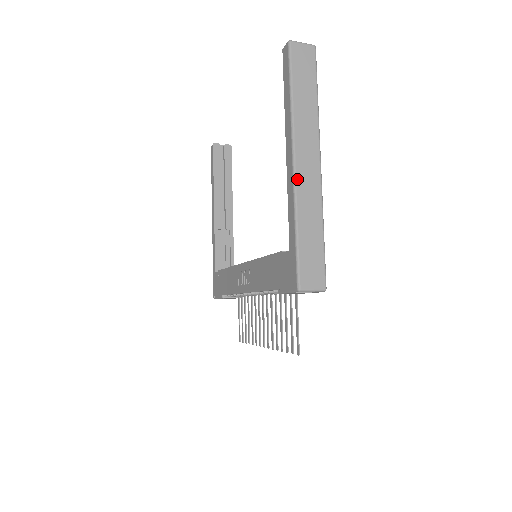
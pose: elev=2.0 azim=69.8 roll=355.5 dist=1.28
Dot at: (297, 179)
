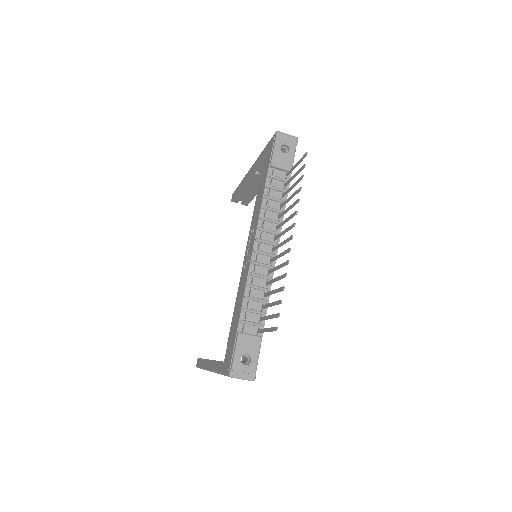
Dot at: occluded
